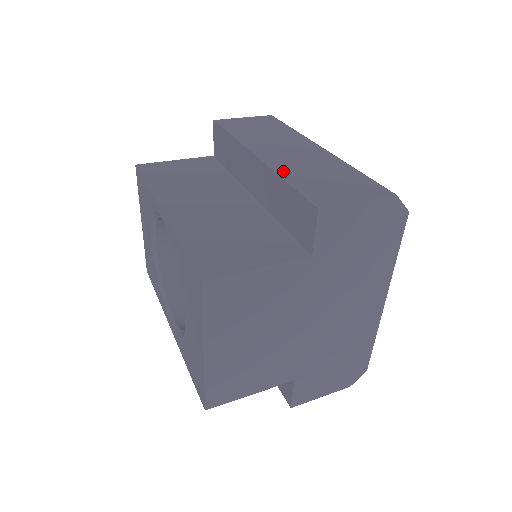
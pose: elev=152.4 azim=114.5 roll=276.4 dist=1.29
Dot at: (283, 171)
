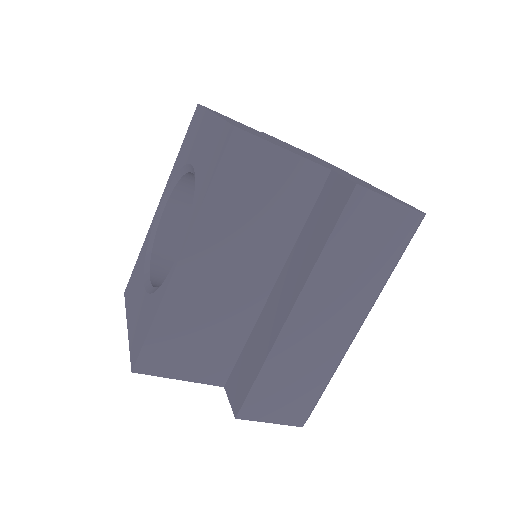
Dot at: occluded
